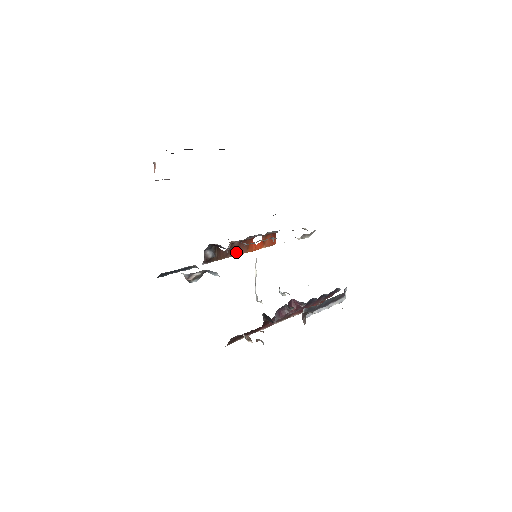
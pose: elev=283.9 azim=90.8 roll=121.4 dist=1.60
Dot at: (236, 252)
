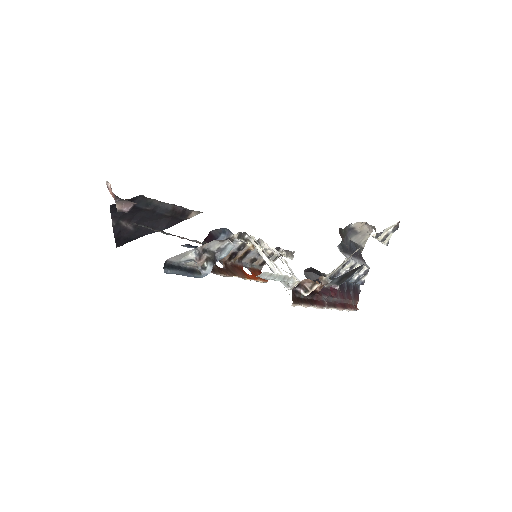
Dot at: (234, 274)
